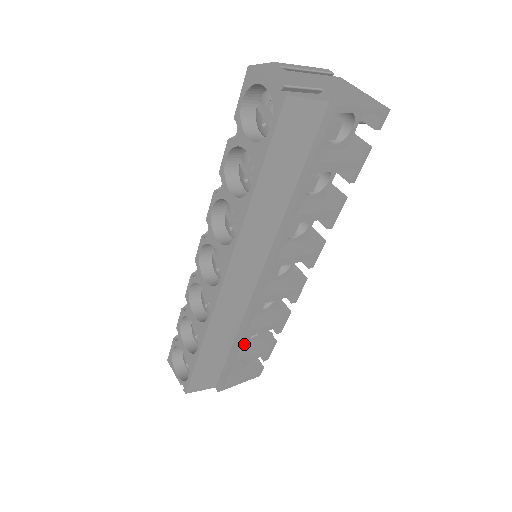
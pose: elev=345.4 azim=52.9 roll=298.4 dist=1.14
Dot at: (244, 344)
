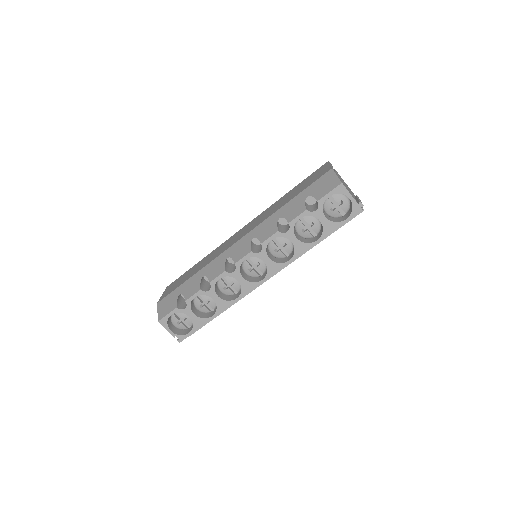
Dot at: occluded
